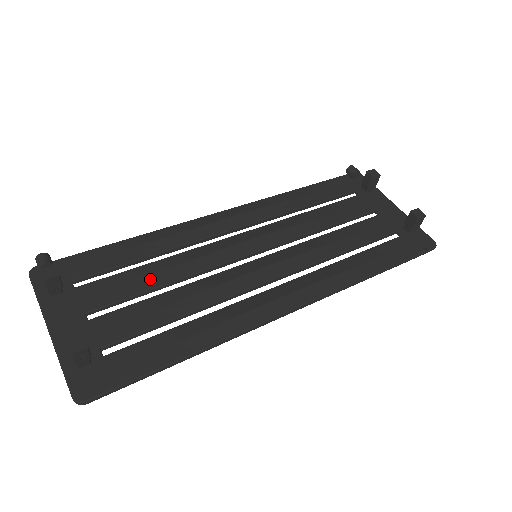
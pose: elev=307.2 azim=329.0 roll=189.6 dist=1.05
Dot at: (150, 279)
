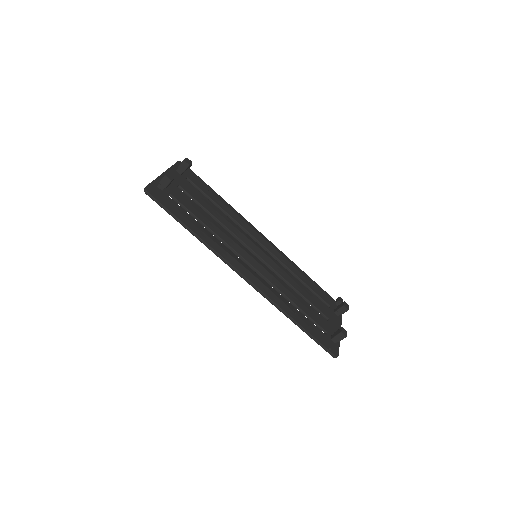
Dot at: (211, 208)
